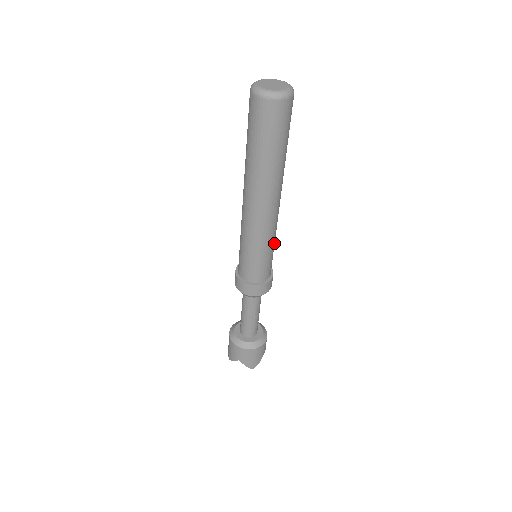
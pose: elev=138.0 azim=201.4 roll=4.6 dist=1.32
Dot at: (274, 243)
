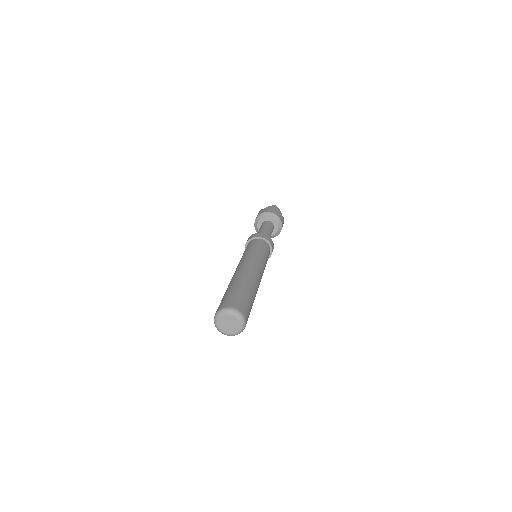
Dot at: (263, 257)
